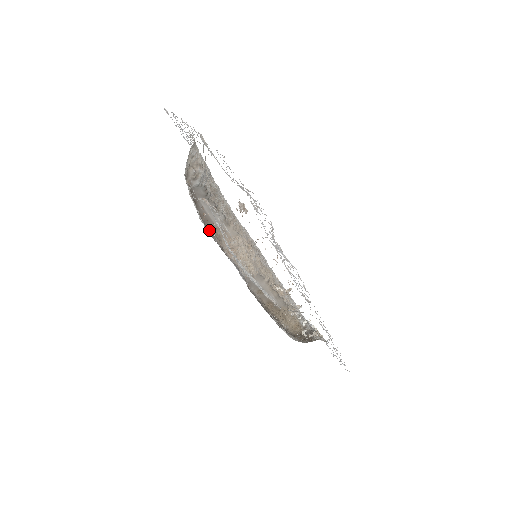
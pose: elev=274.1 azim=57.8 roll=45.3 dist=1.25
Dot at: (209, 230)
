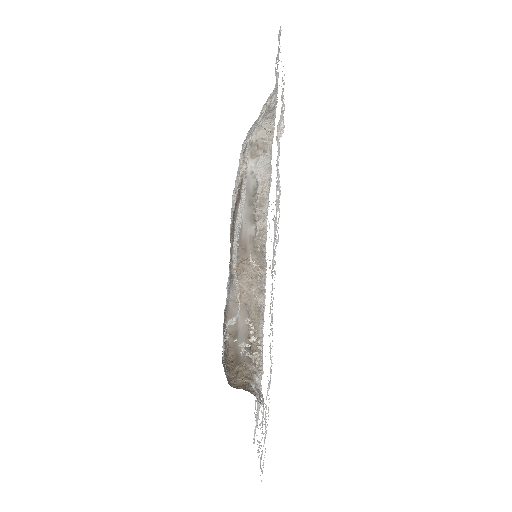
Dot at: (233, 236)
